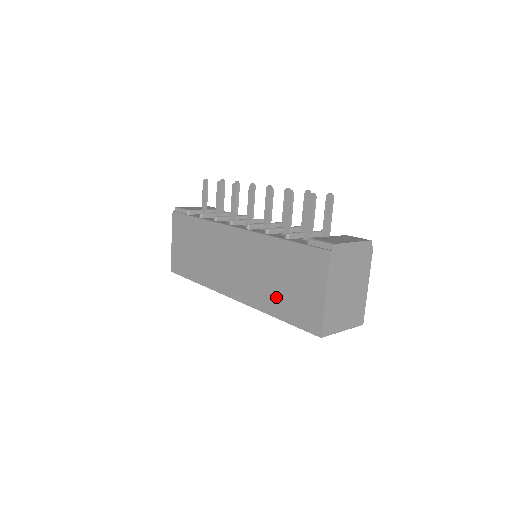
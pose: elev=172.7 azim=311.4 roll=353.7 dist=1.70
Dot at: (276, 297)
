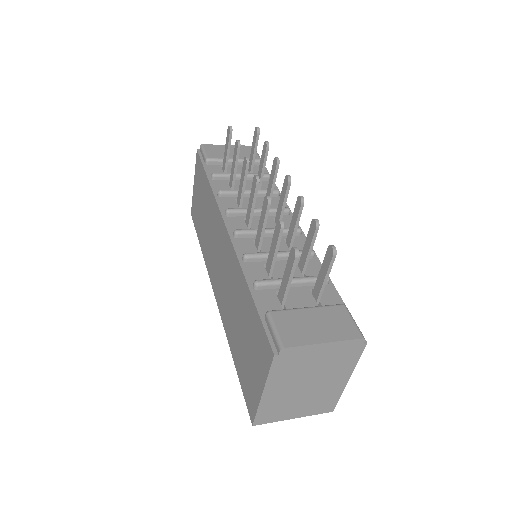
Dot at: (236, 340)
